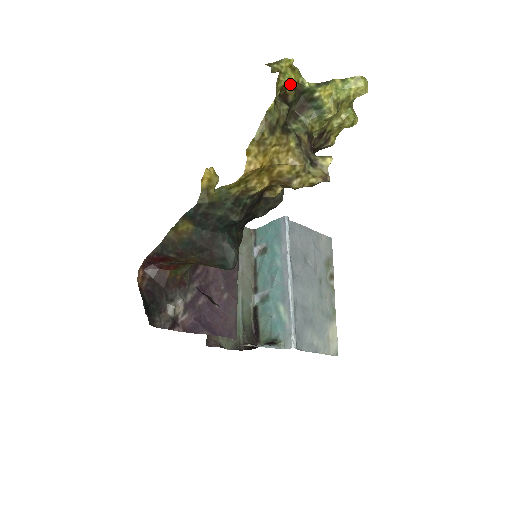
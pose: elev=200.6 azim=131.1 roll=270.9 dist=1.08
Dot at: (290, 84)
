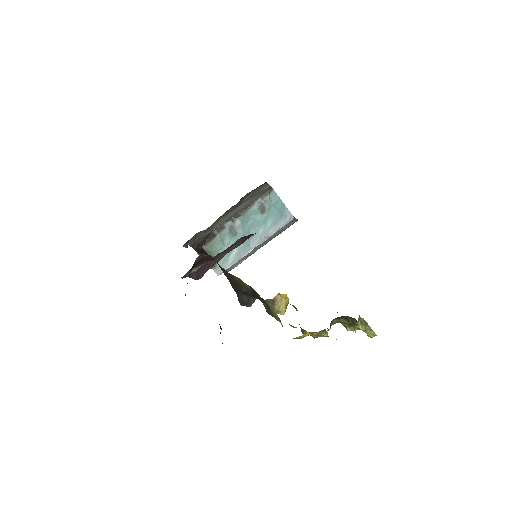
Dot at: occluded
